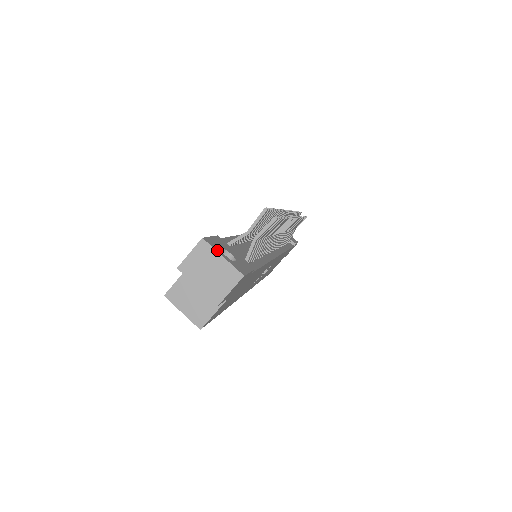
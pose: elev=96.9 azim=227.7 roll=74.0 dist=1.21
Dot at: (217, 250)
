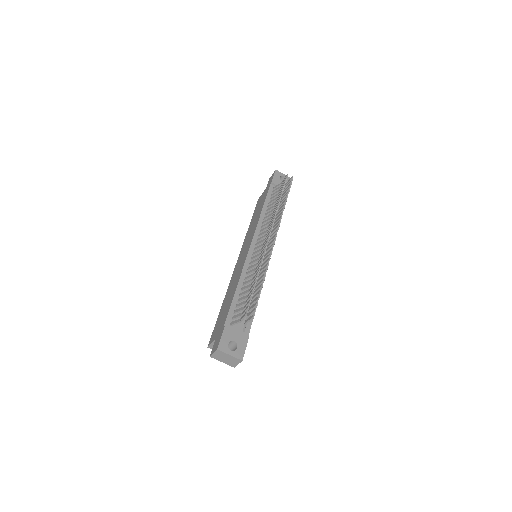
Dot at: (226, 352)
